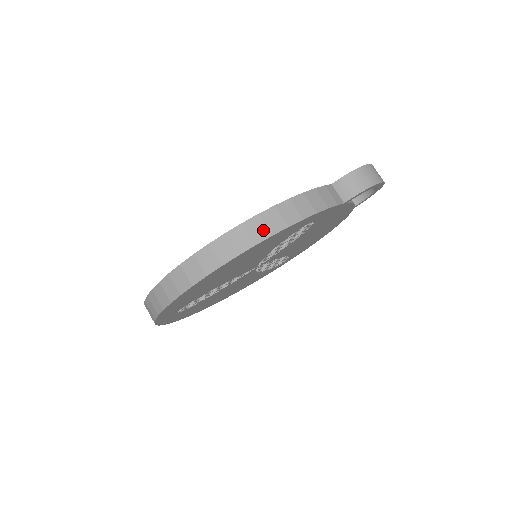
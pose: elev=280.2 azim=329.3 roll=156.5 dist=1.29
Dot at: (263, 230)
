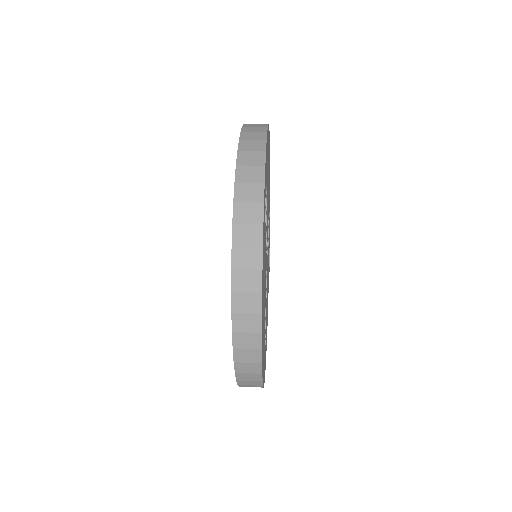
Dot at: occluded
